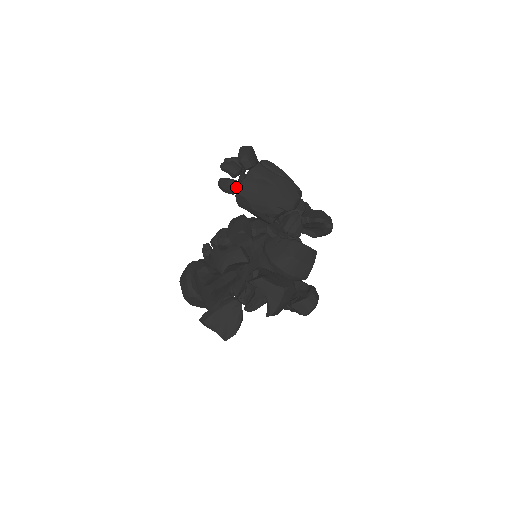
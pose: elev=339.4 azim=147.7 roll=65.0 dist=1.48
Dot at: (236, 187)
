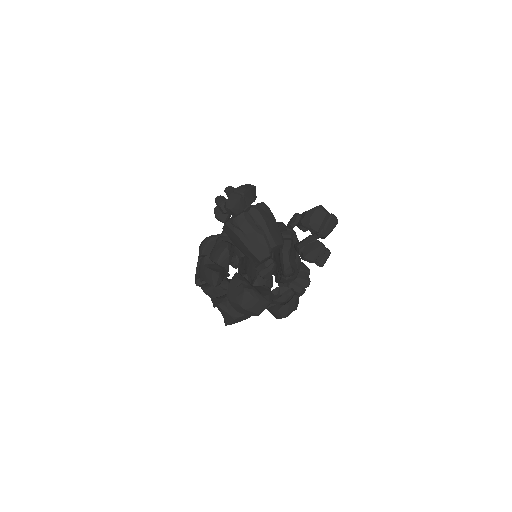
Dot at: (224, 222)
